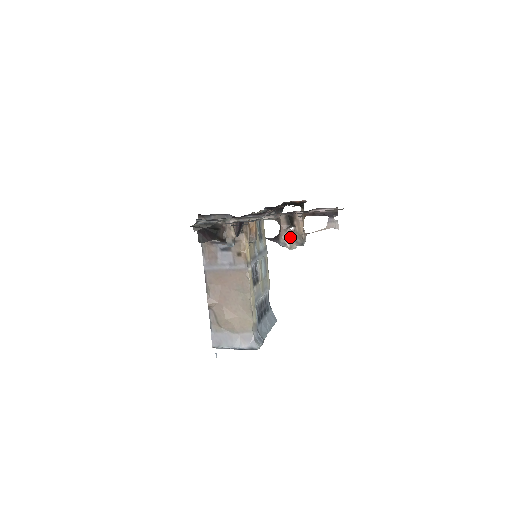
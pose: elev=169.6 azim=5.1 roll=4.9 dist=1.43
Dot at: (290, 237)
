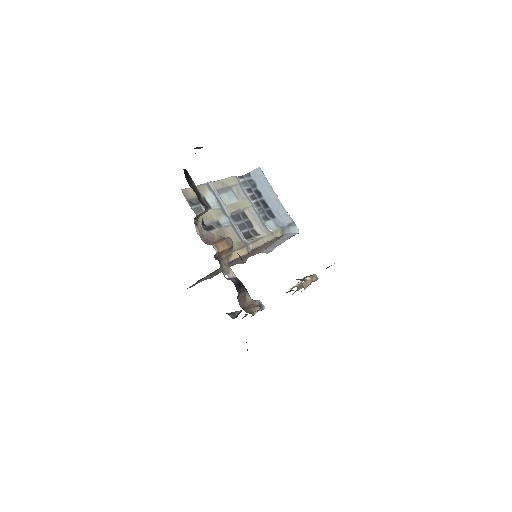
Dot at: occluded
